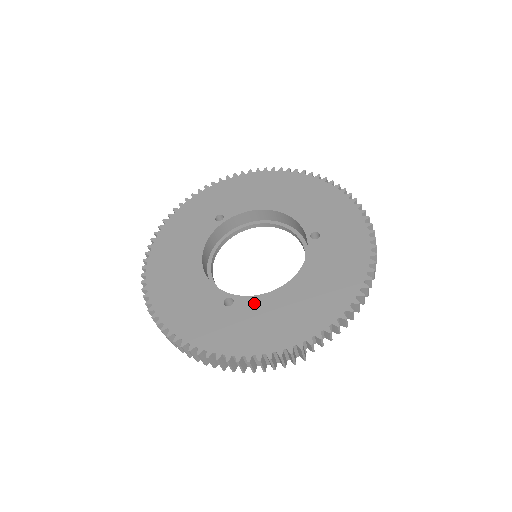
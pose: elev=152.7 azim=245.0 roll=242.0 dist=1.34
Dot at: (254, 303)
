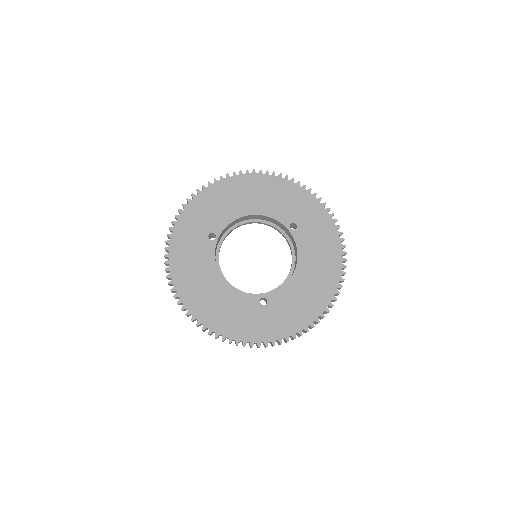
Dot at: (282, 295)
